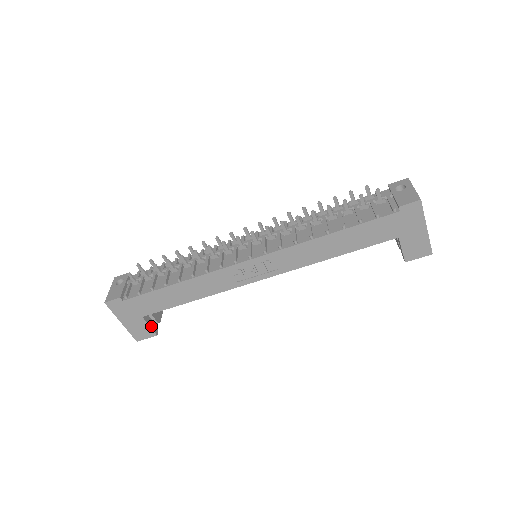
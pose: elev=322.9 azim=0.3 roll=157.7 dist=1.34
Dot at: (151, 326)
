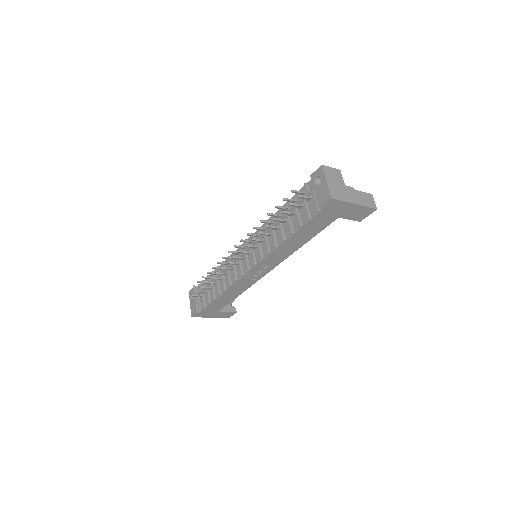
Dot at: (229, 311)
